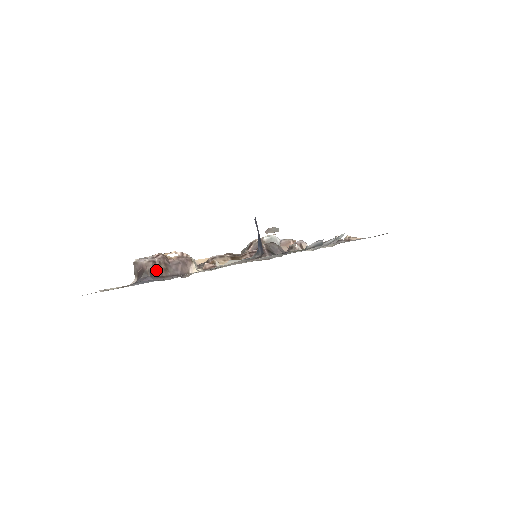
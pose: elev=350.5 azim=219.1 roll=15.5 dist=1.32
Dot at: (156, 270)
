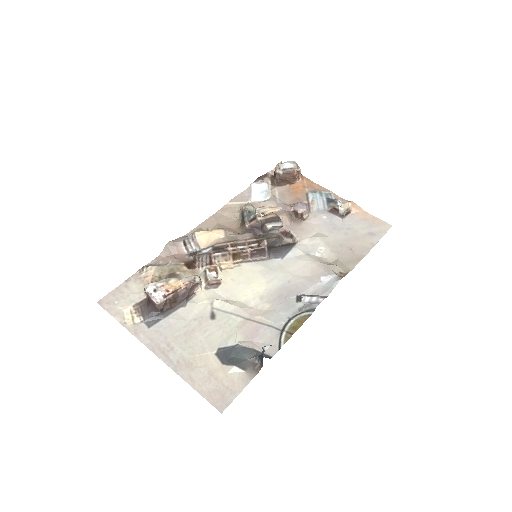
Dot at: (166, 305)
